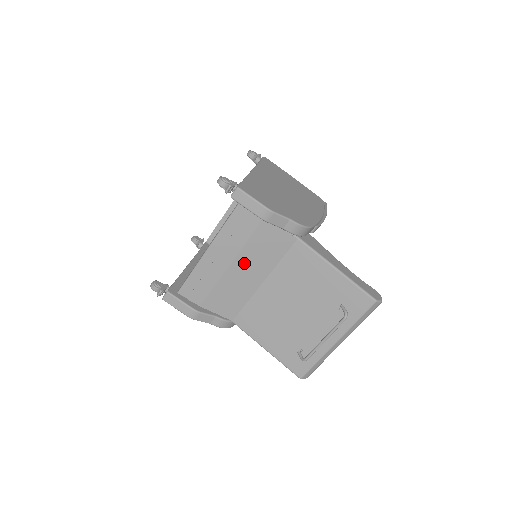
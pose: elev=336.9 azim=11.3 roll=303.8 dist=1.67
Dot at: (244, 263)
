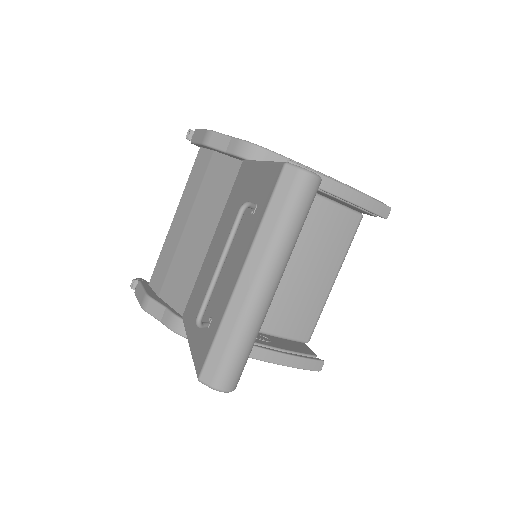
Dot at: (197, 218)
